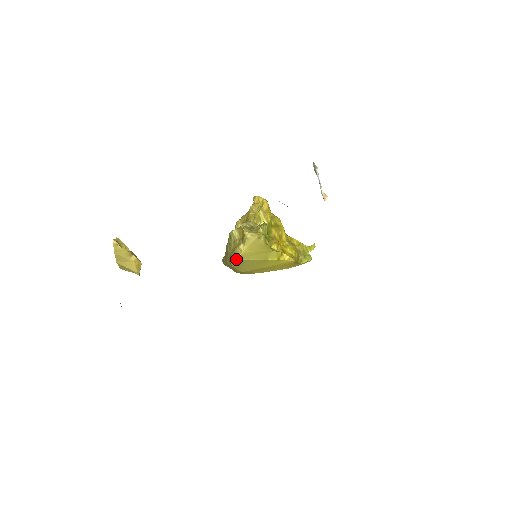
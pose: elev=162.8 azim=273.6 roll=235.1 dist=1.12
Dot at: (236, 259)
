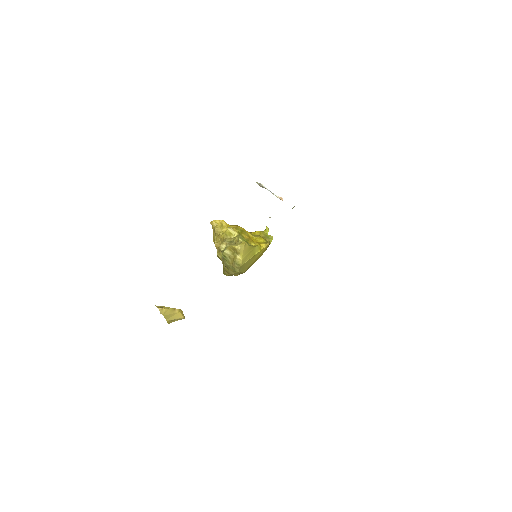
Dot at: (240, 266)
